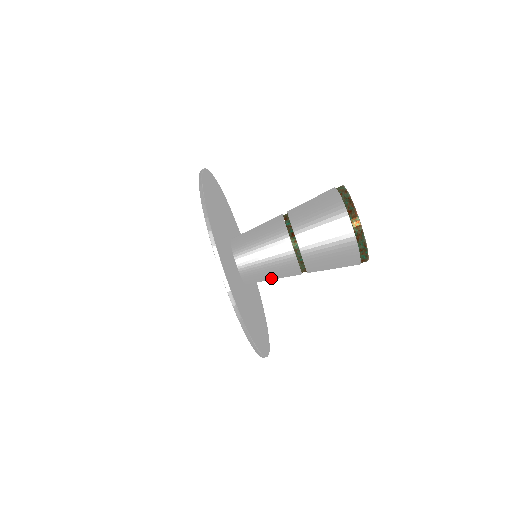
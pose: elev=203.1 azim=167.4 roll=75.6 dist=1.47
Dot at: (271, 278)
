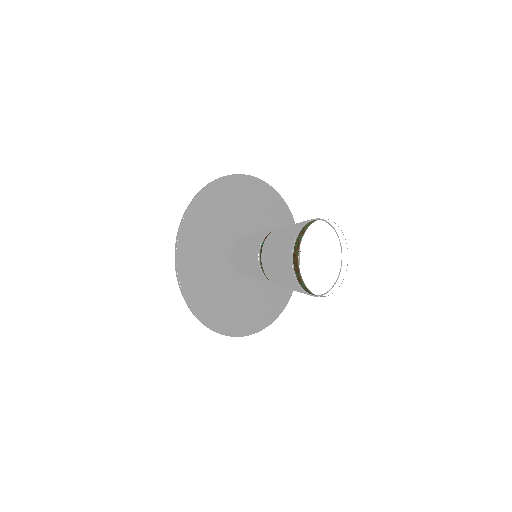
Dot at: occluded
